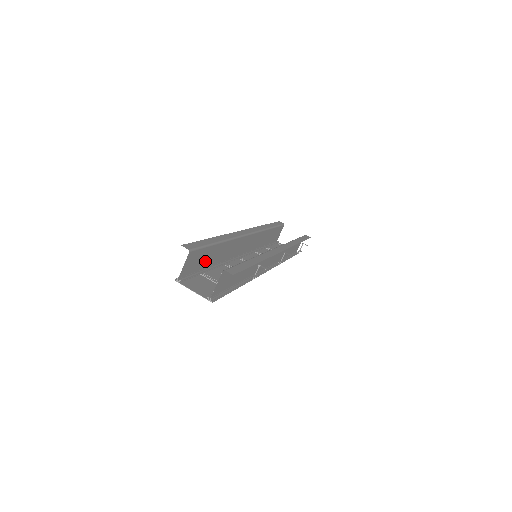
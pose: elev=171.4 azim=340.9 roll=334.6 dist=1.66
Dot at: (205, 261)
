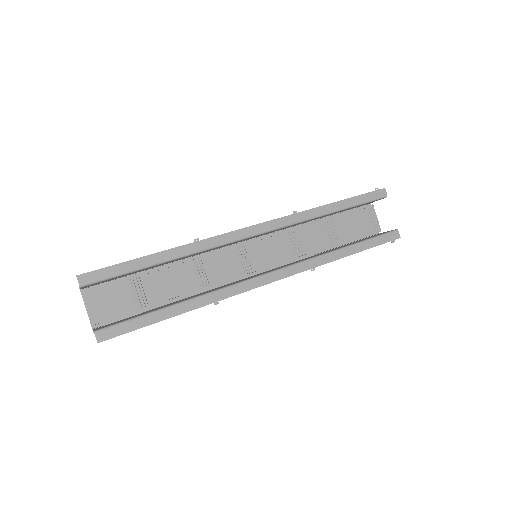
Dot at: (138, 271)
